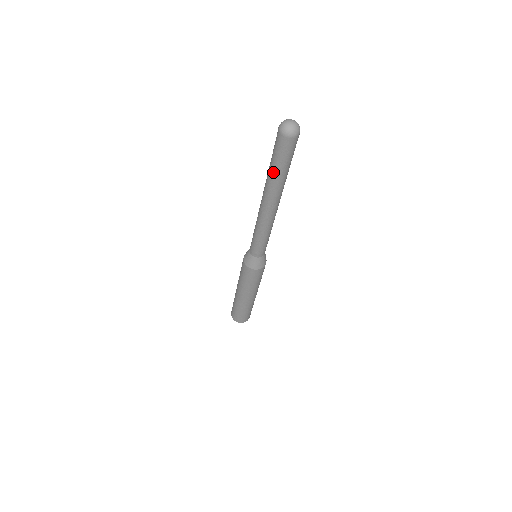
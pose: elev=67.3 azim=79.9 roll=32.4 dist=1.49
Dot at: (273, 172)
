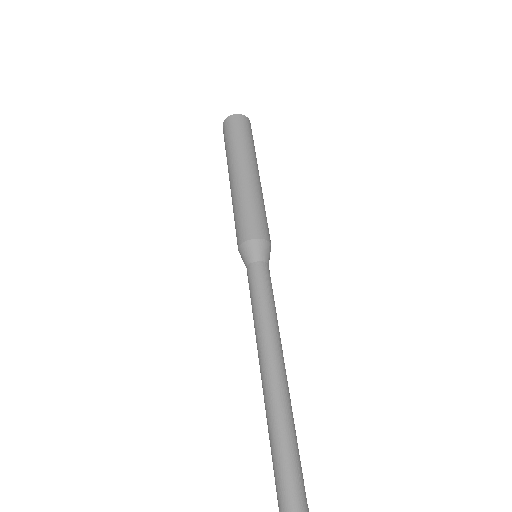
Dot at: (271, 446)
